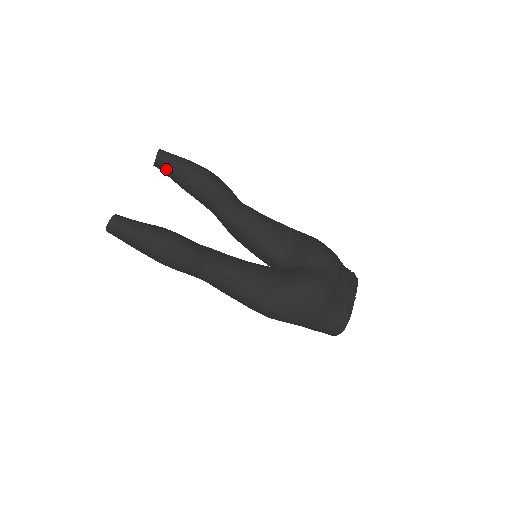
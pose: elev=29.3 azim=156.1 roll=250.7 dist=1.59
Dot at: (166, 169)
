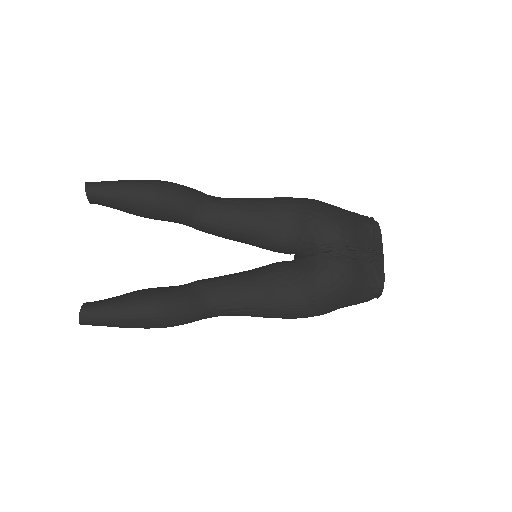
Dot at: (107, 205)
